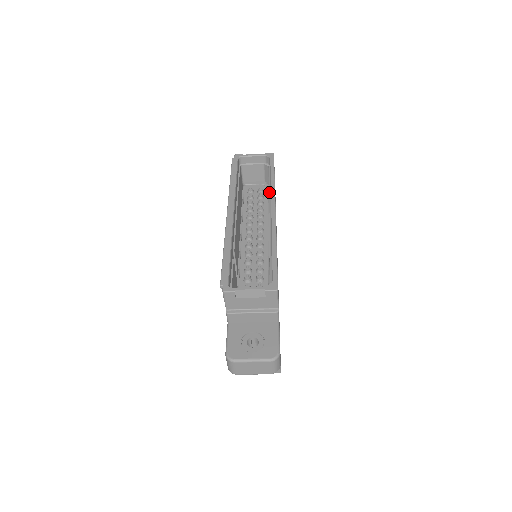
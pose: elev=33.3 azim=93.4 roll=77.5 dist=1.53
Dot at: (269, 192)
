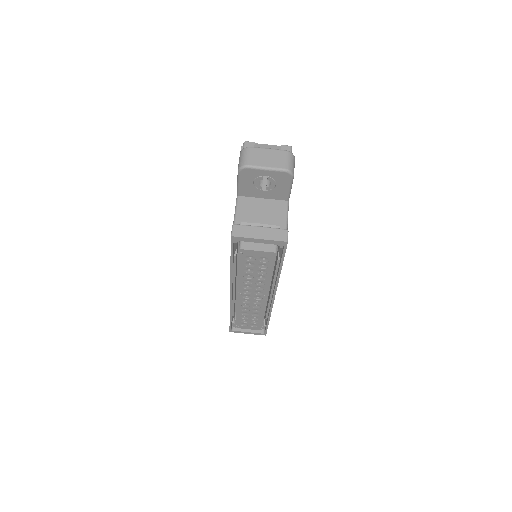
Dot at: occluded
